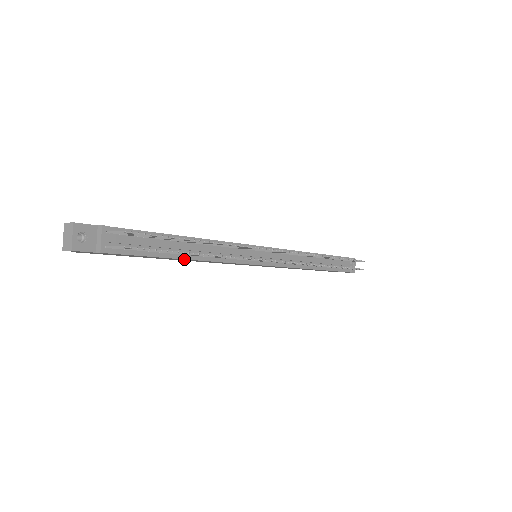
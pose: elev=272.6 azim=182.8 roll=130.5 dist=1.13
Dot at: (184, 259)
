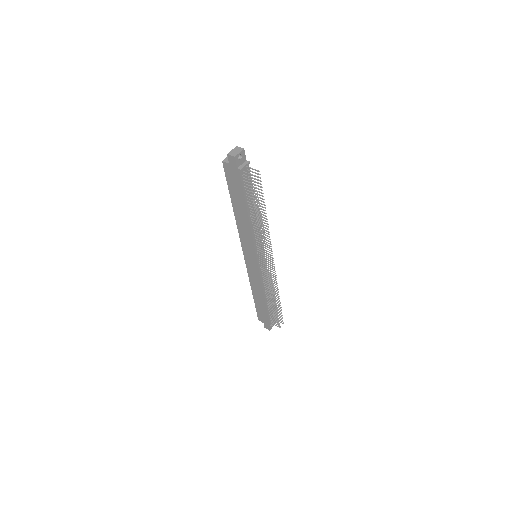
Dot at: (247, 214)
